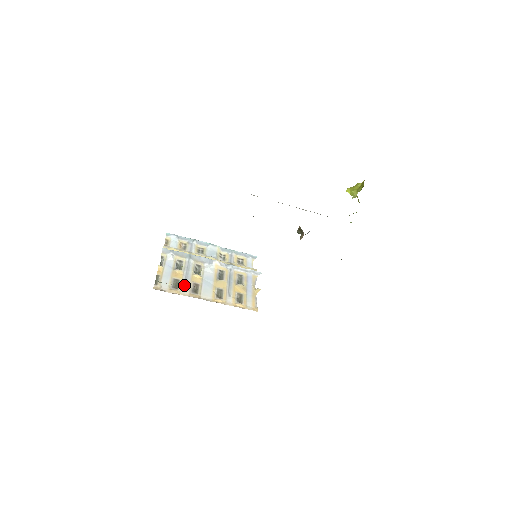
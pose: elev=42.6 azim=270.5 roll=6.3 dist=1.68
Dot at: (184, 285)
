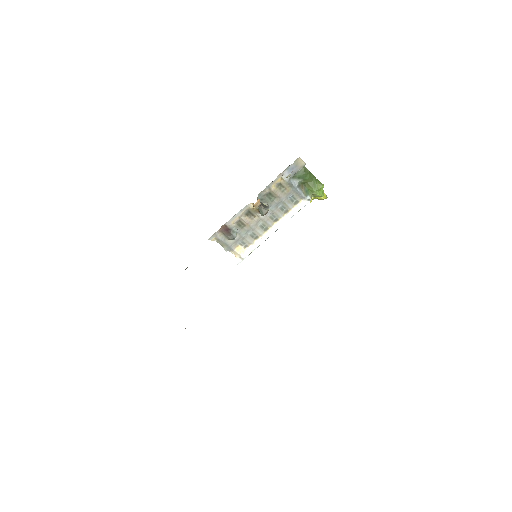
Dot at: occluded
